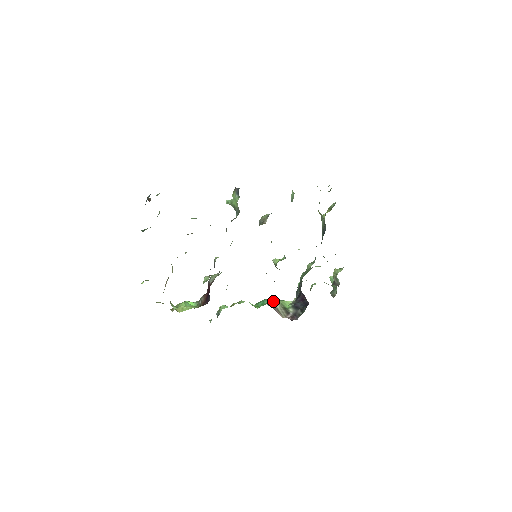
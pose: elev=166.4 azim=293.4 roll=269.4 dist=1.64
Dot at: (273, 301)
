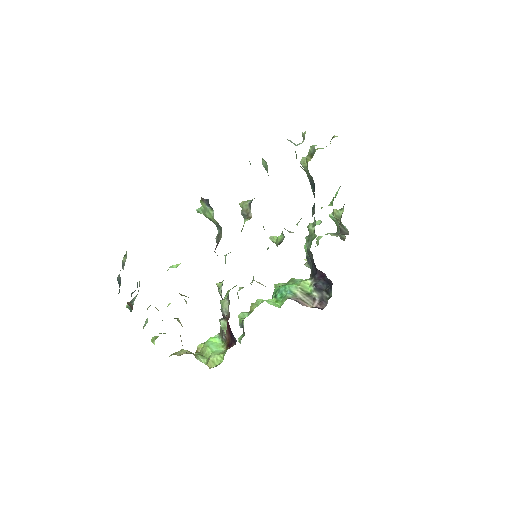
Dot at: (291, 289)
